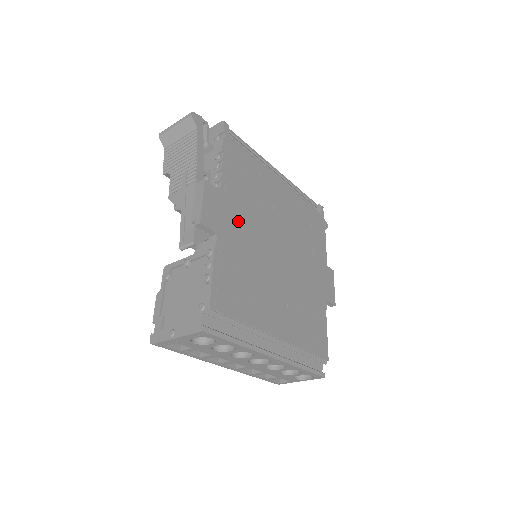
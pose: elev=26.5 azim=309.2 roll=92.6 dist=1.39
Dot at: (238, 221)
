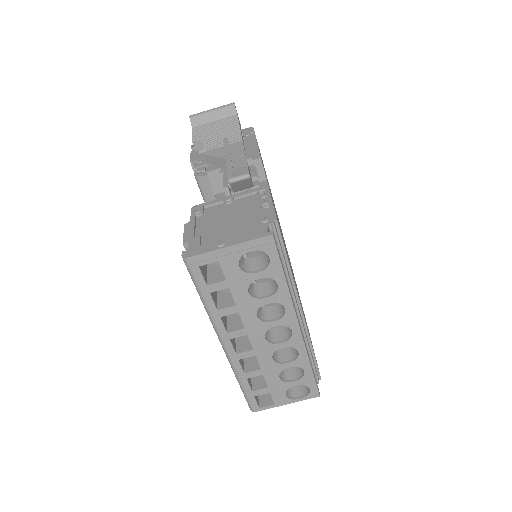
Dot at: occluded
